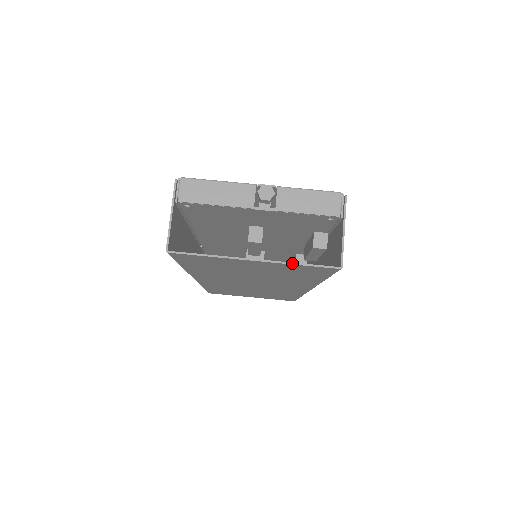
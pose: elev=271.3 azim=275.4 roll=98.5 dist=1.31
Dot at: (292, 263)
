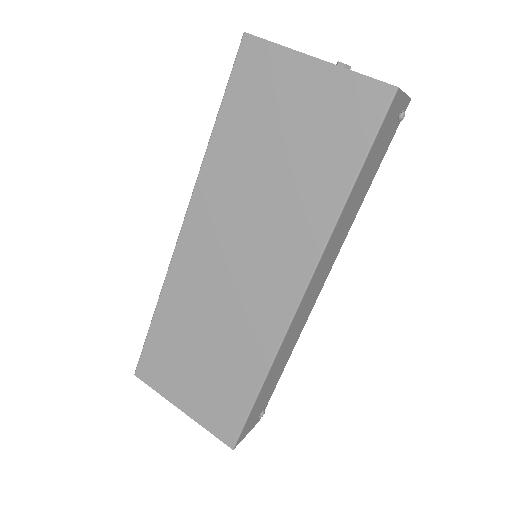
Dot at: (350, 70)
